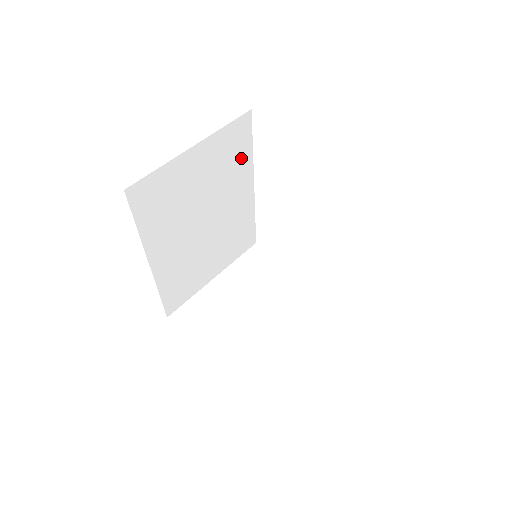
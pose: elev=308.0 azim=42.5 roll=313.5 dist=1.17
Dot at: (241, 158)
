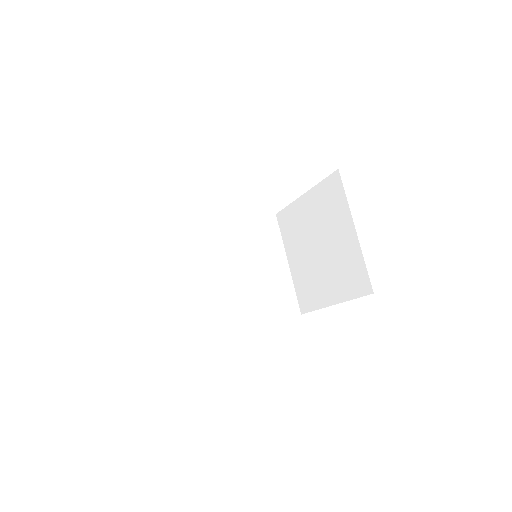
Dot at: (187, 232)
